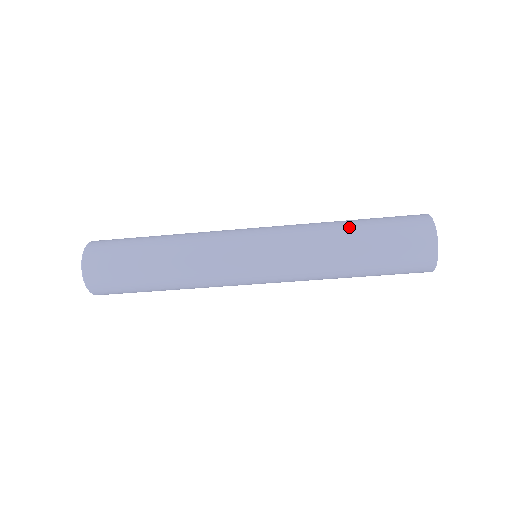
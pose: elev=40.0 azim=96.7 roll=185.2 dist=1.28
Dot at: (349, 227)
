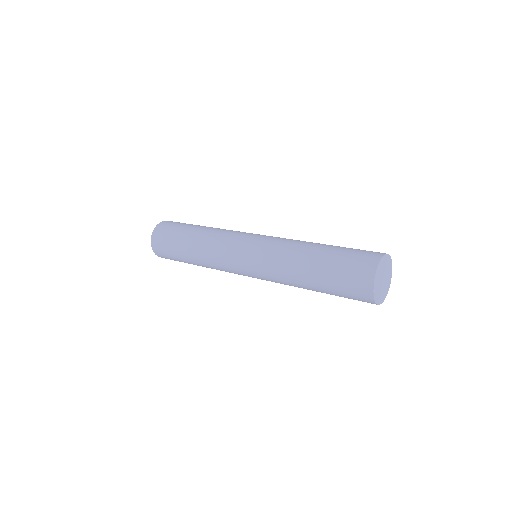
Dot at: (315, 249)
